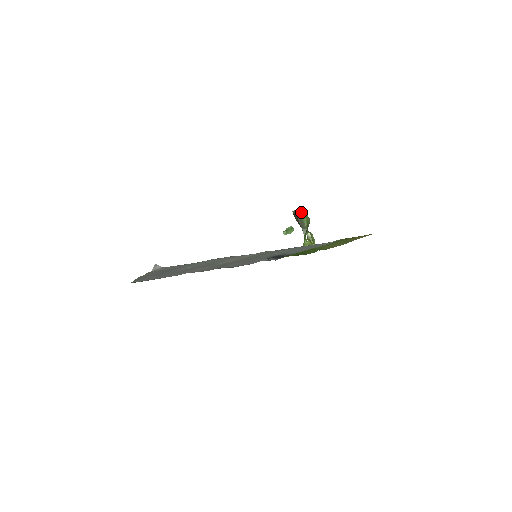
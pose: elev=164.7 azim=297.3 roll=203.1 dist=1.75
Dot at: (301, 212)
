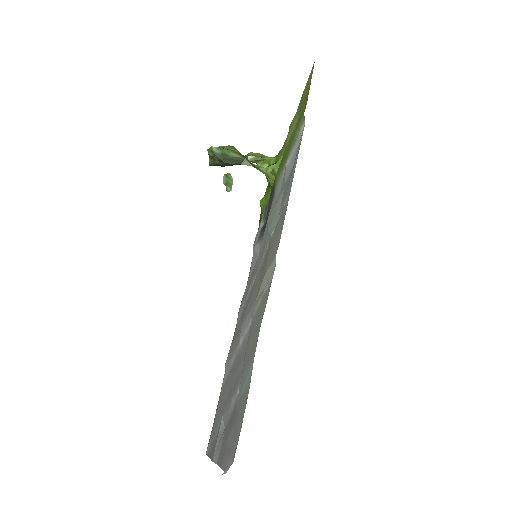
Dot at: (217, 154)
